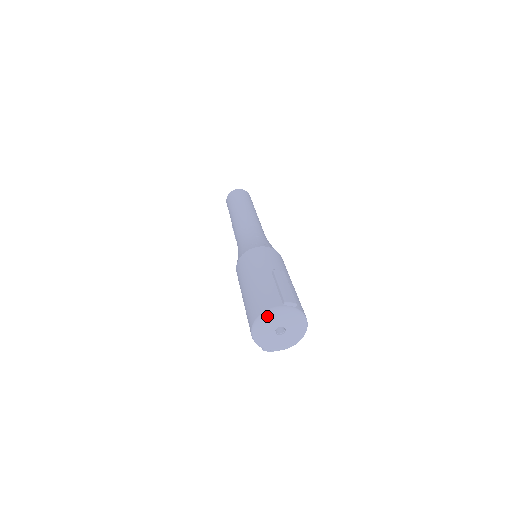
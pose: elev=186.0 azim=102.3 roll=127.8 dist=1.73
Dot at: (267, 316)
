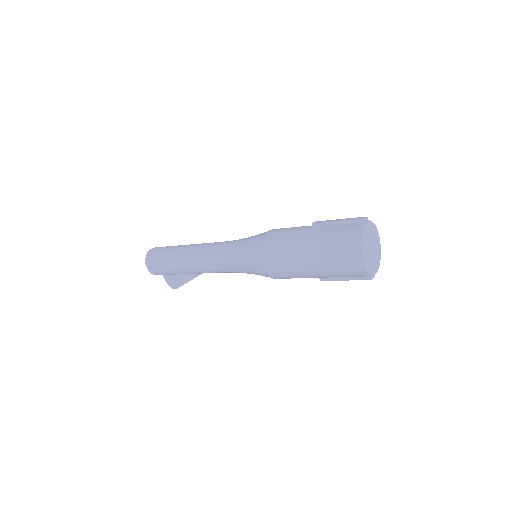
Dot at: (366, 237)
